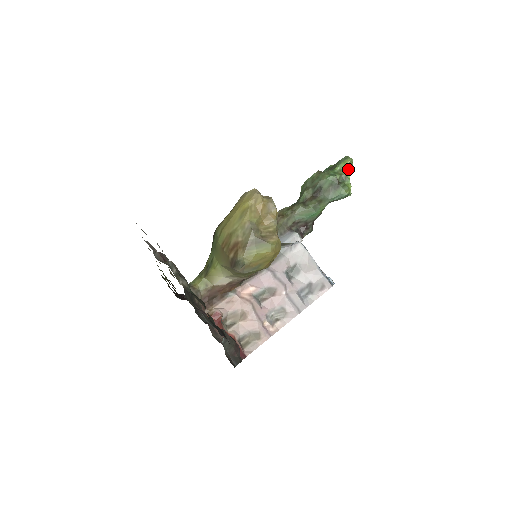
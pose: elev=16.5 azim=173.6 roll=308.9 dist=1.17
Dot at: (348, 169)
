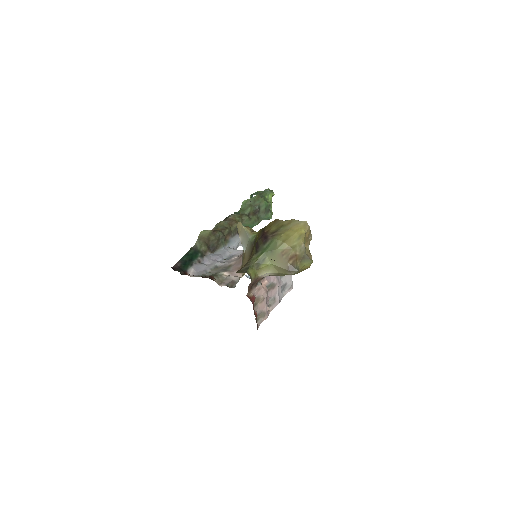
Dot at: occluded
